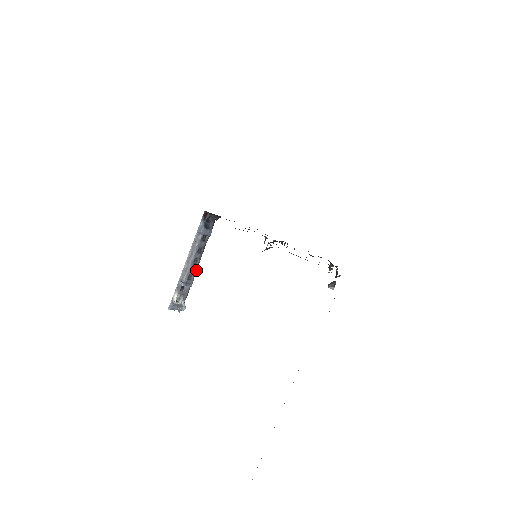
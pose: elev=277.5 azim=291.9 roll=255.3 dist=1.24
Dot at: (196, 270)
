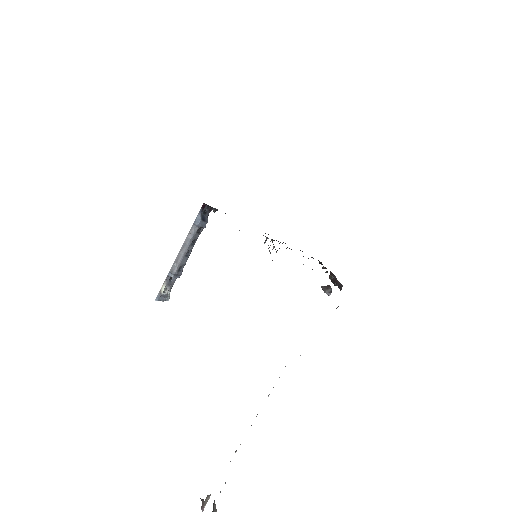
Dot at: (186, 261)
